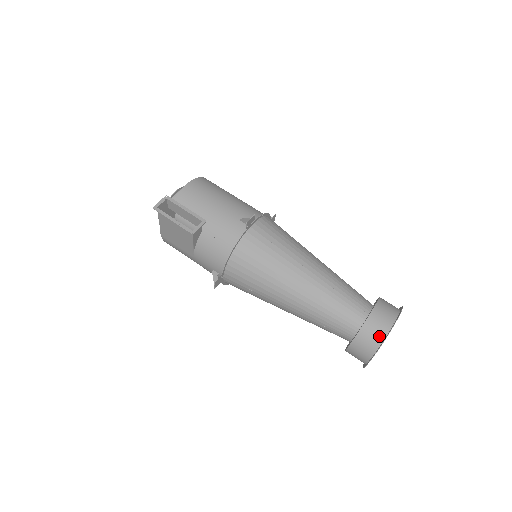
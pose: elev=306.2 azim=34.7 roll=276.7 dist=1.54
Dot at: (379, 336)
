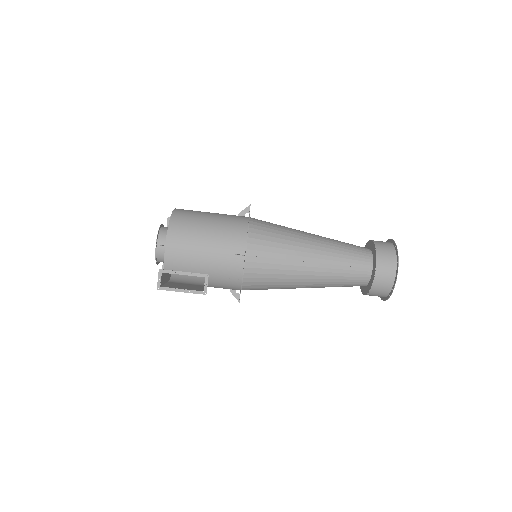
Dot at: (388, 286)
